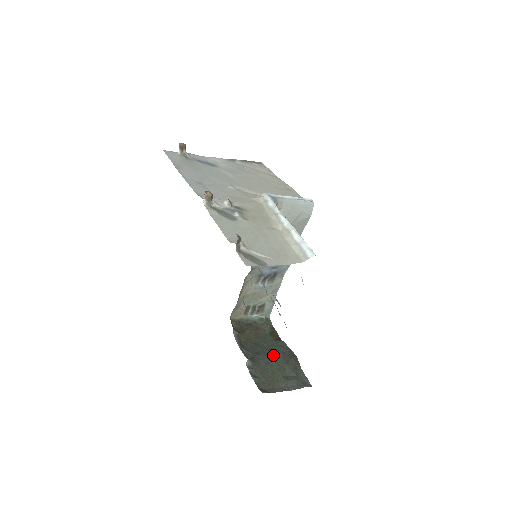
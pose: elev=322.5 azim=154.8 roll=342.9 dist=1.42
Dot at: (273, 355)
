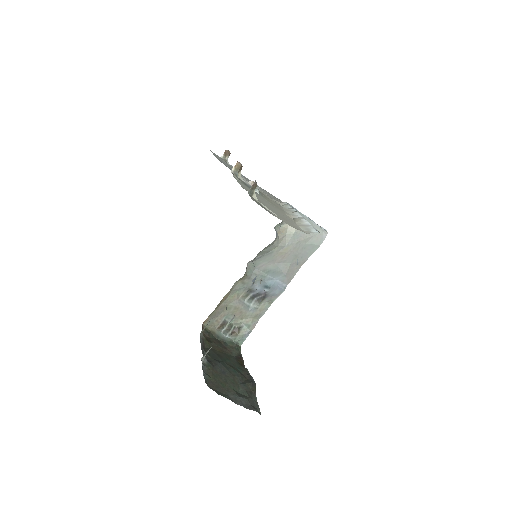
Dot at: (232, 370)
